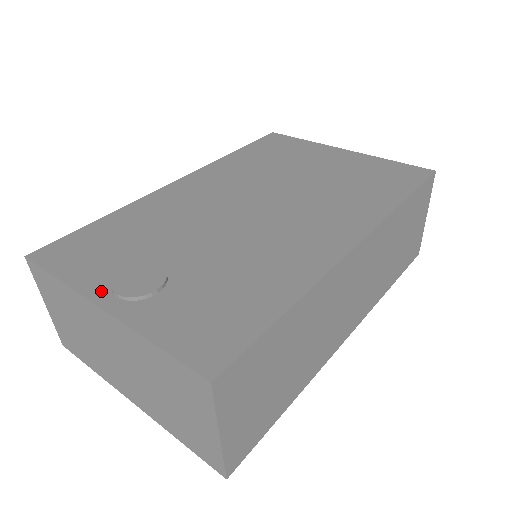
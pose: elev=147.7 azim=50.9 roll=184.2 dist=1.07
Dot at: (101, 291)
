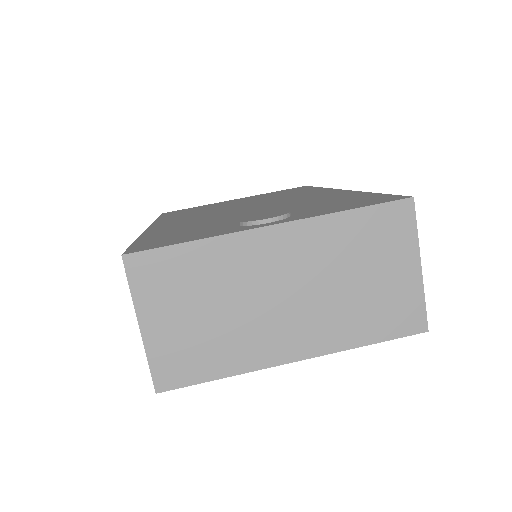
Dot at: (249, 227)
